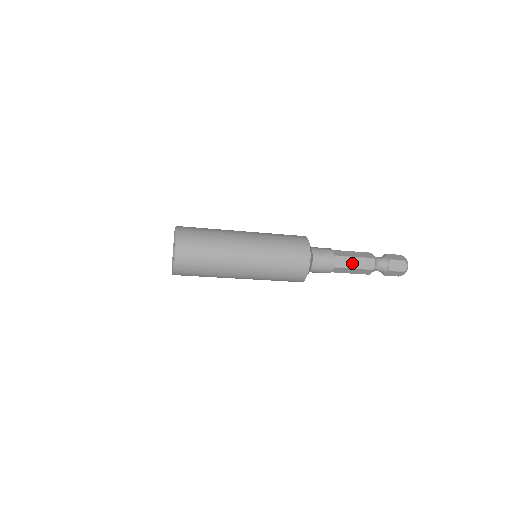
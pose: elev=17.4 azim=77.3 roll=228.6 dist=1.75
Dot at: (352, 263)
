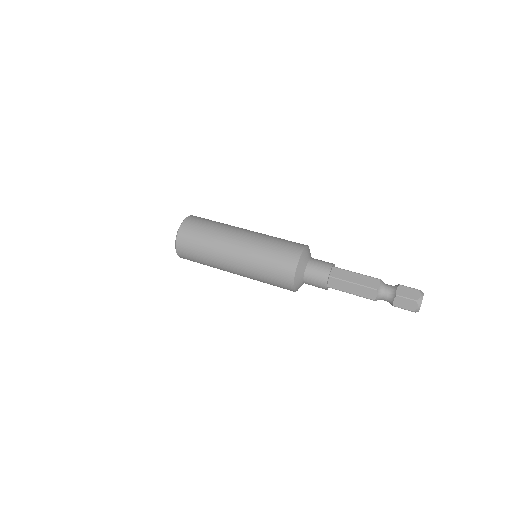
Dot at: occluded
